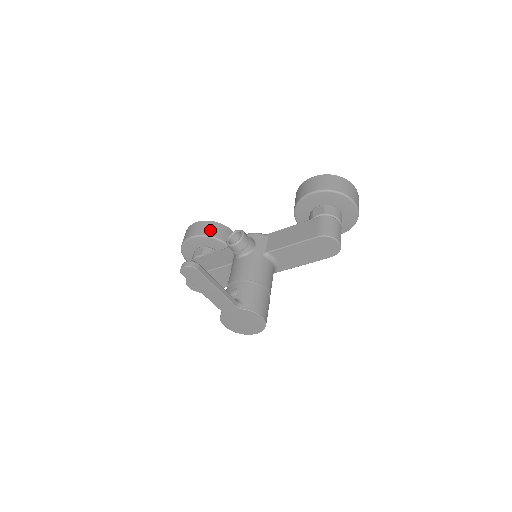
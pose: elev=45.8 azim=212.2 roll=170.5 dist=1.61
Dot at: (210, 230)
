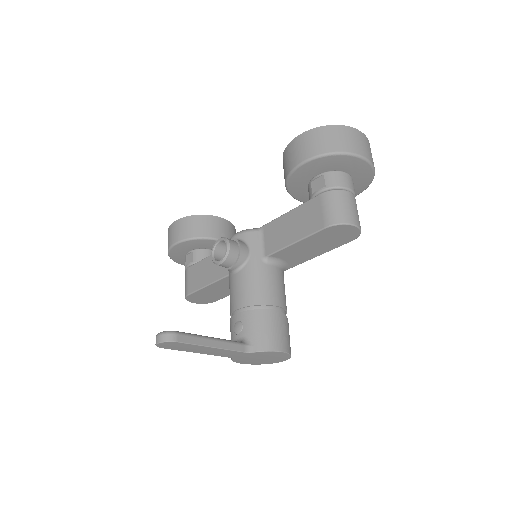
Dot at: (193, 229)
